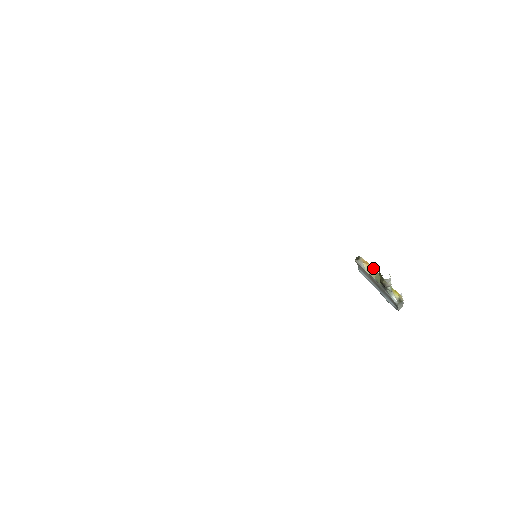
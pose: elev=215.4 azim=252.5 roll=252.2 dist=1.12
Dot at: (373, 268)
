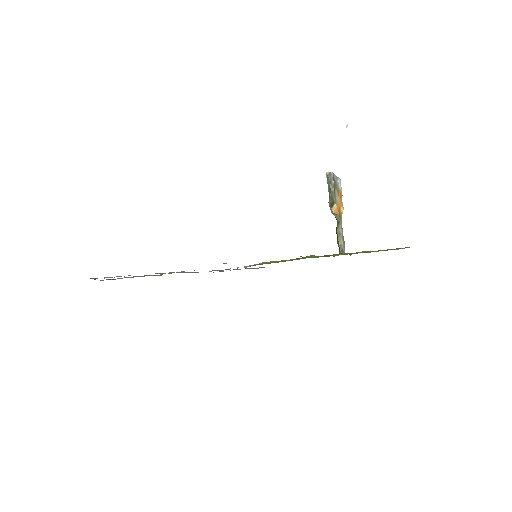
Dot at: (338, 214)
